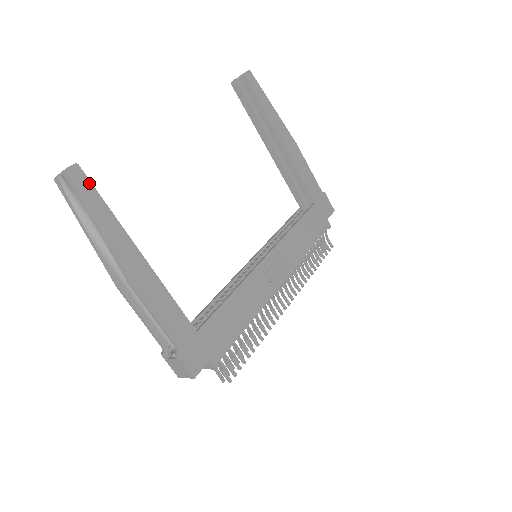
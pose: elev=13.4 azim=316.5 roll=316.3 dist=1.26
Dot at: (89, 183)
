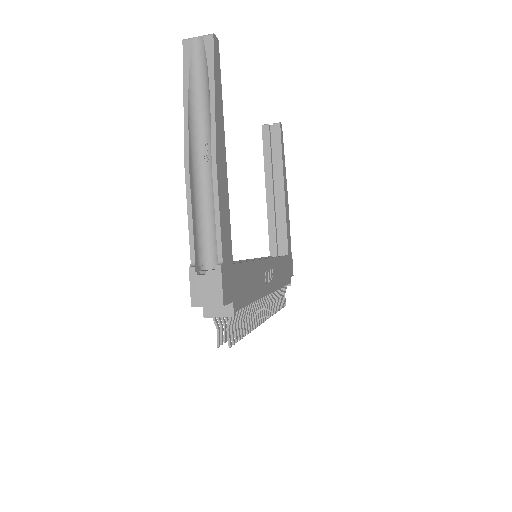
Dot at: (219, 62)
